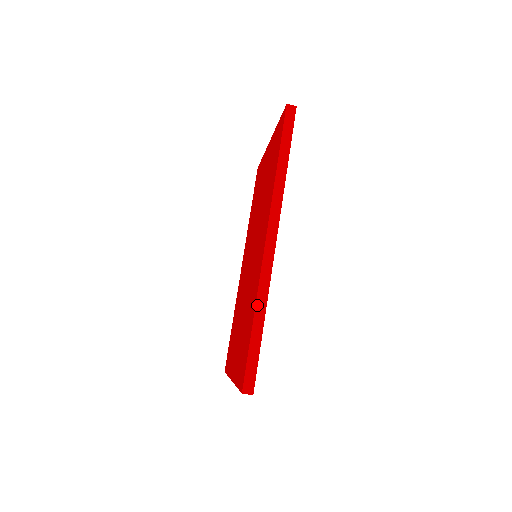
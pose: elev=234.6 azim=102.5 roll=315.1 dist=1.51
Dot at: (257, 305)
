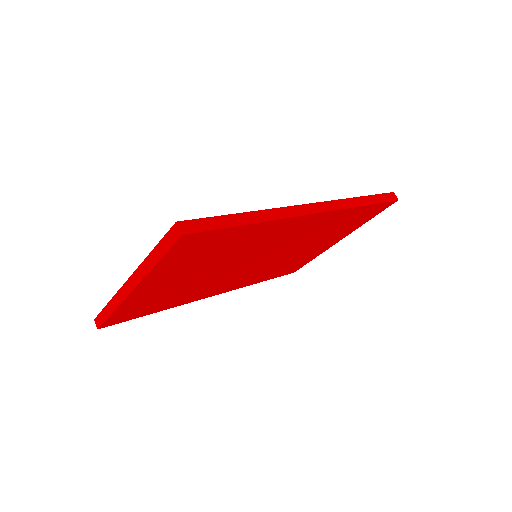
Dot at: (262, 211)
